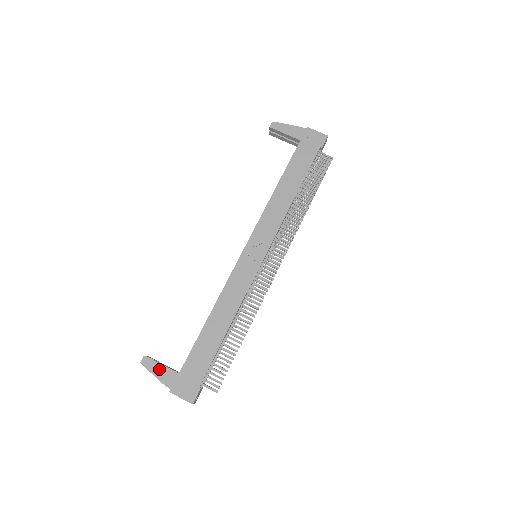
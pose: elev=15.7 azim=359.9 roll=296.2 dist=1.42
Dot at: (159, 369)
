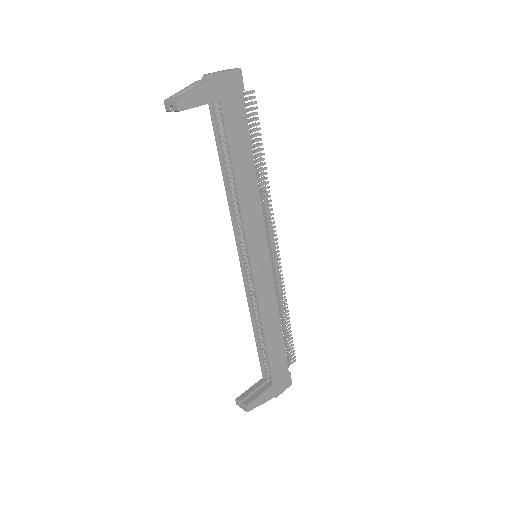
Dot at: (261, 399)
